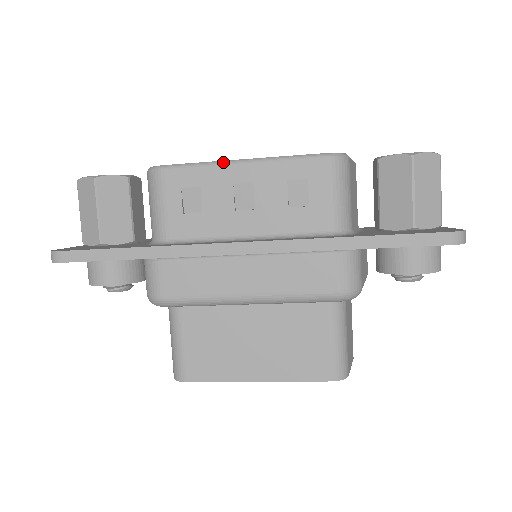
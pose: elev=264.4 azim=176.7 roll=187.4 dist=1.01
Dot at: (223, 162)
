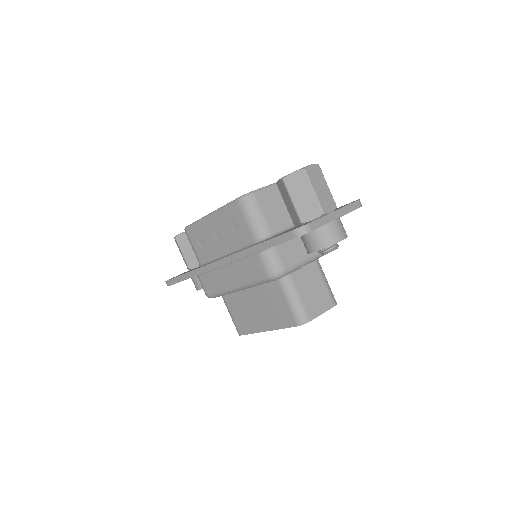
Dot at: (203, 218)
